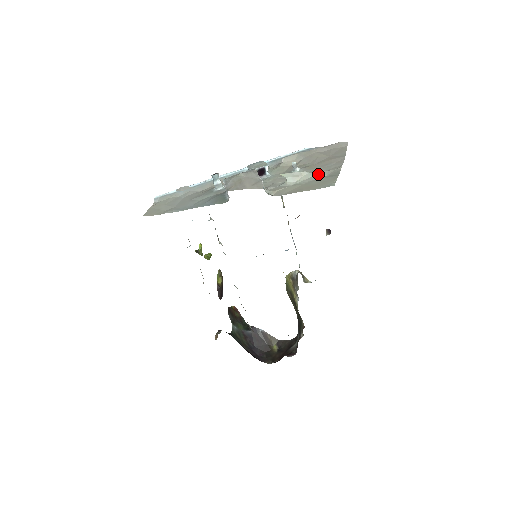
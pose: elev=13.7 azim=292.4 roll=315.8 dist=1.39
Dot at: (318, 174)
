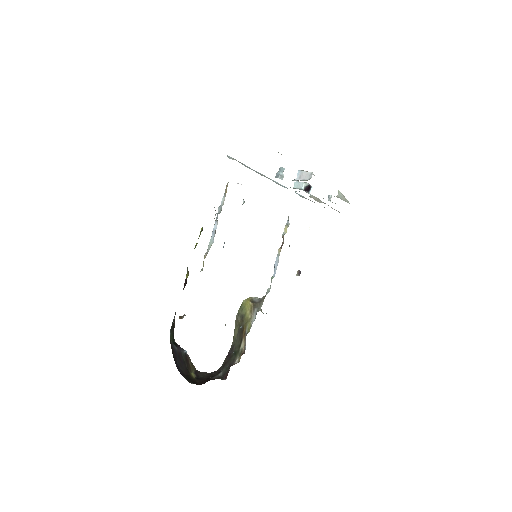
Dot at: occluded
